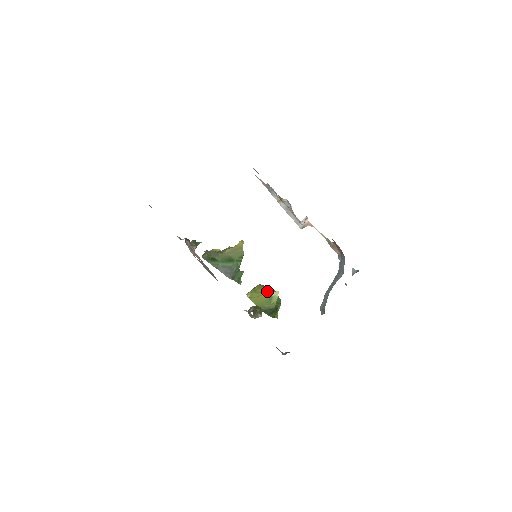
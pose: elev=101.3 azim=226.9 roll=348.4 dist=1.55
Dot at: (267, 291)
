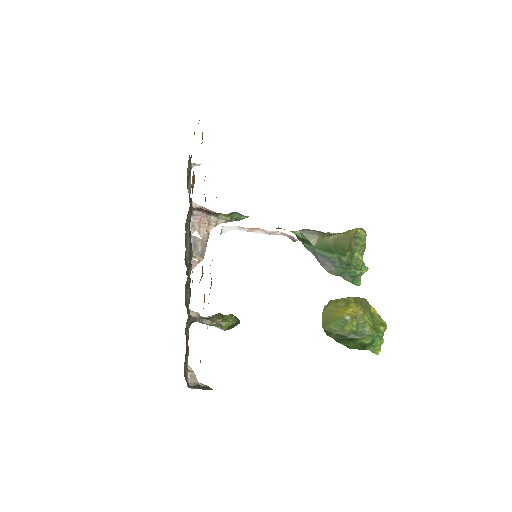
Dot at: (347, 310)
